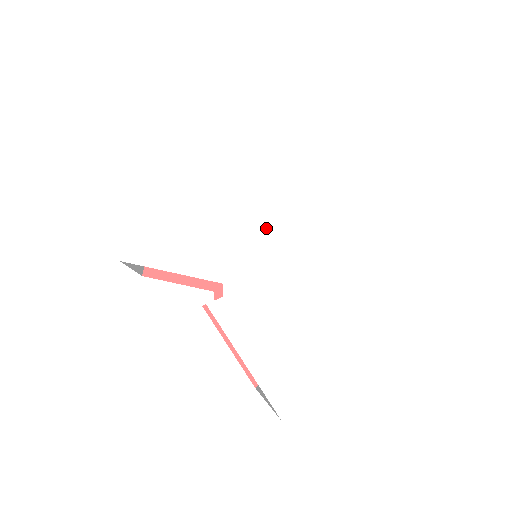
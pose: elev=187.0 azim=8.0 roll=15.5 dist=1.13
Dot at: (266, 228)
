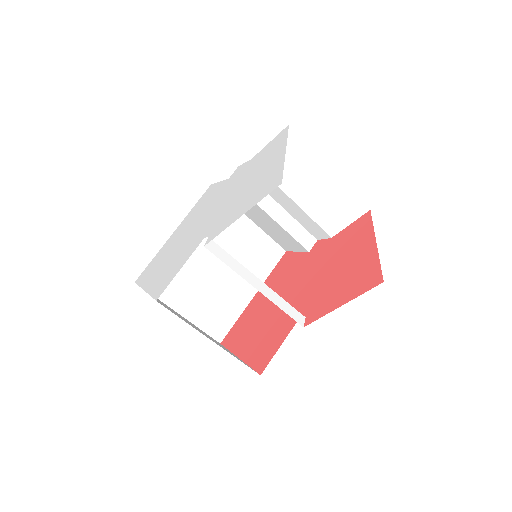
Dot at: (203, 220)
